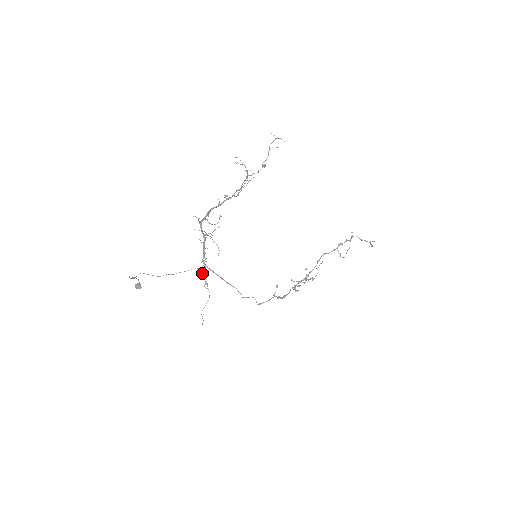
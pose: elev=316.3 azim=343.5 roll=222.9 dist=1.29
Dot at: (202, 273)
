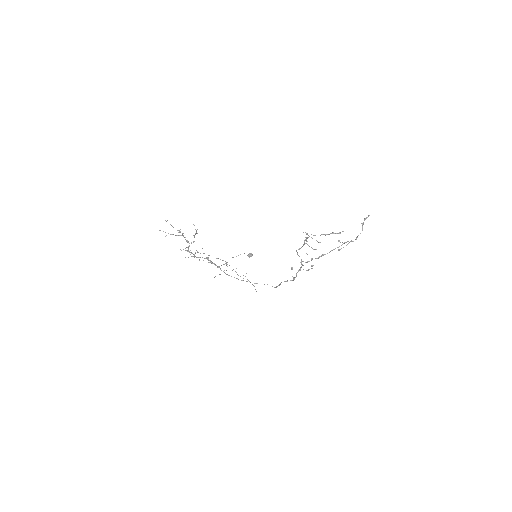
Dot at: occluded
